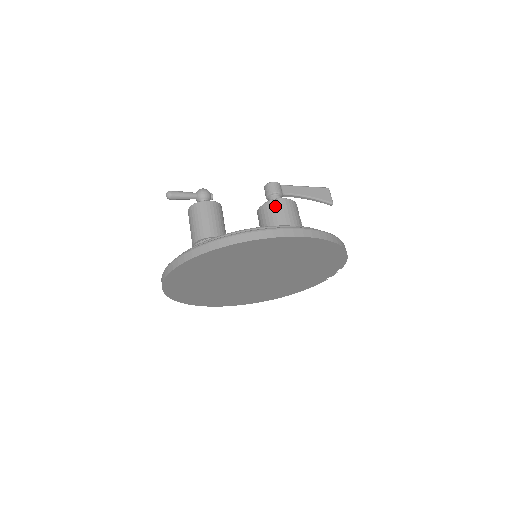
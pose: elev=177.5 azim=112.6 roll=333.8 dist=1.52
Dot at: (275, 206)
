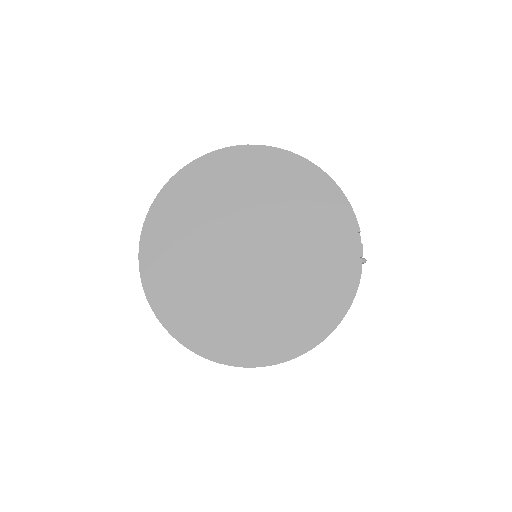
Dot at: occluded
